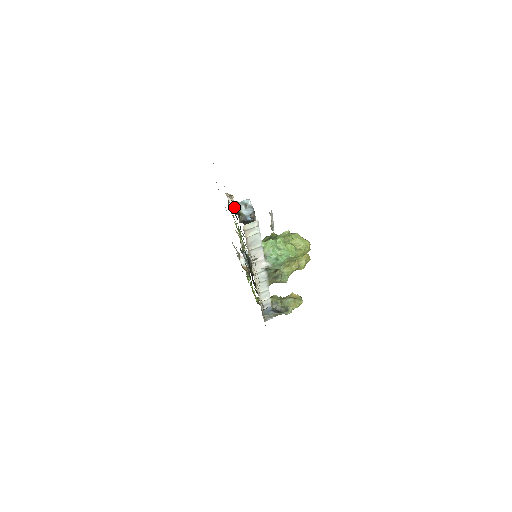
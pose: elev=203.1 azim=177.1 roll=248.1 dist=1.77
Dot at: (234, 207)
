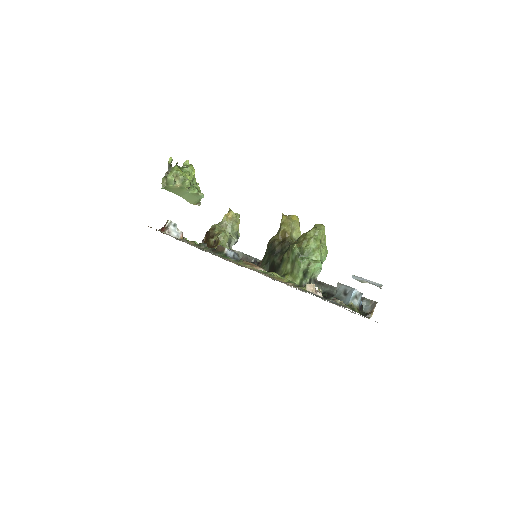
Dot at: occluded
